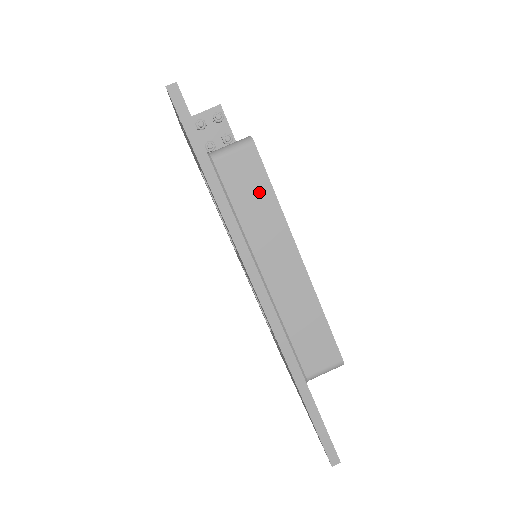
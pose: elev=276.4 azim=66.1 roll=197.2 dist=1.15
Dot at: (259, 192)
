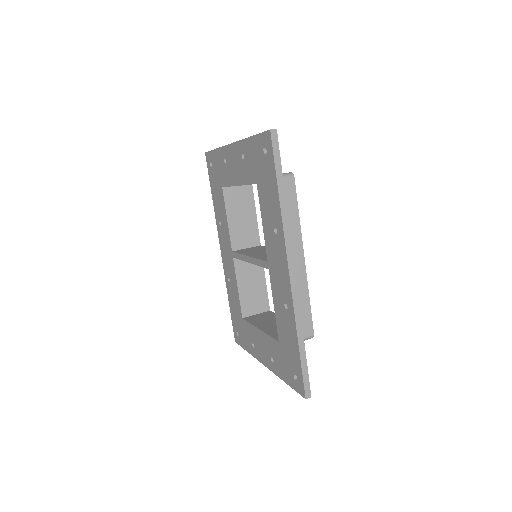
Dot at: (290, 209)
